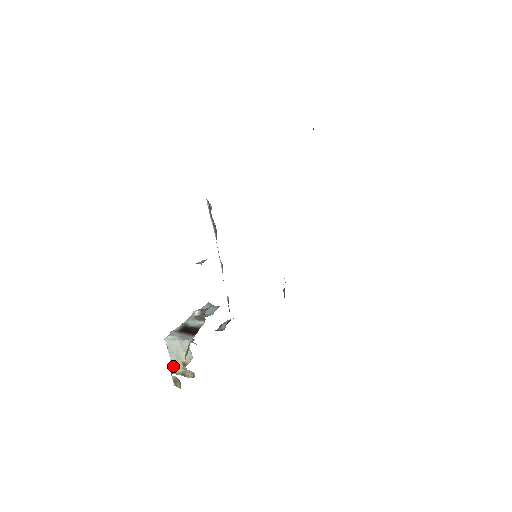
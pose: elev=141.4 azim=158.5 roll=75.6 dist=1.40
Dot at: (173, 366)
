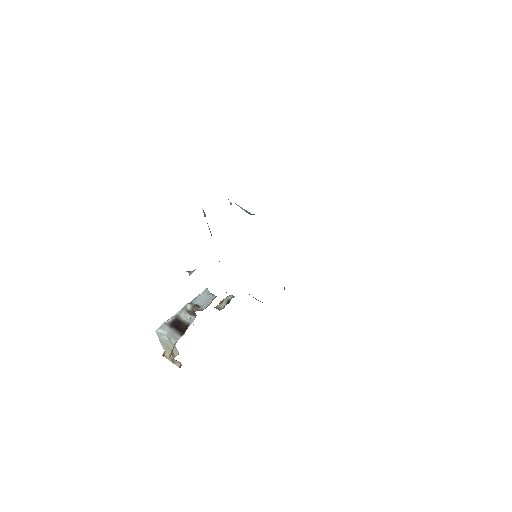
Dot at: (165, 350)
